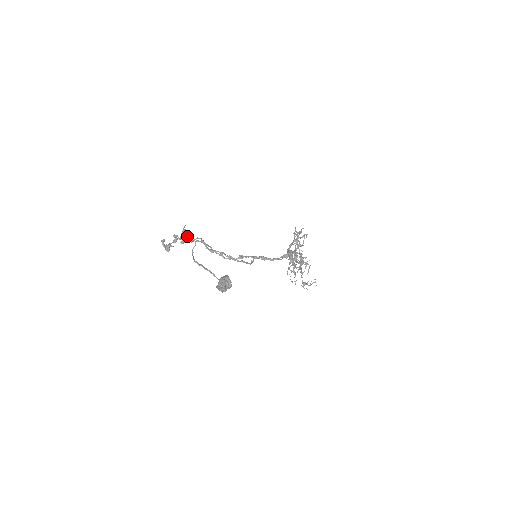
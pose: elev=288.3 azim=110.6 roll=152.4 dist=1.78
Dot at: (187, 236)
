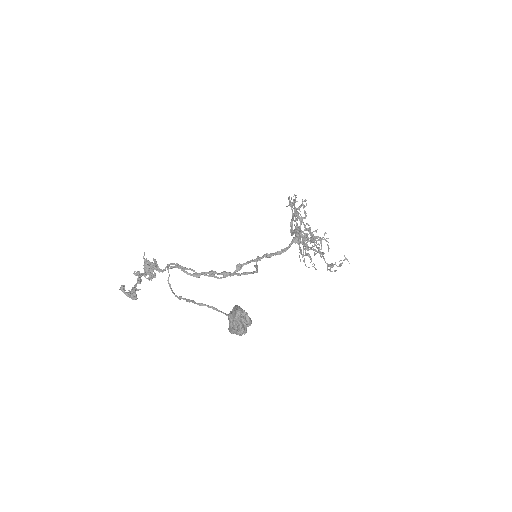
Dot at: (153, 267)
